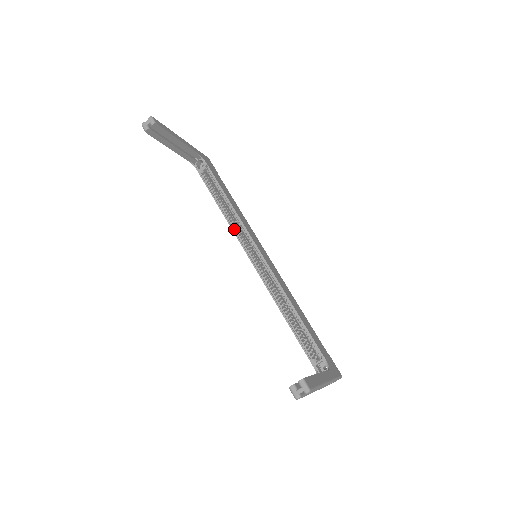
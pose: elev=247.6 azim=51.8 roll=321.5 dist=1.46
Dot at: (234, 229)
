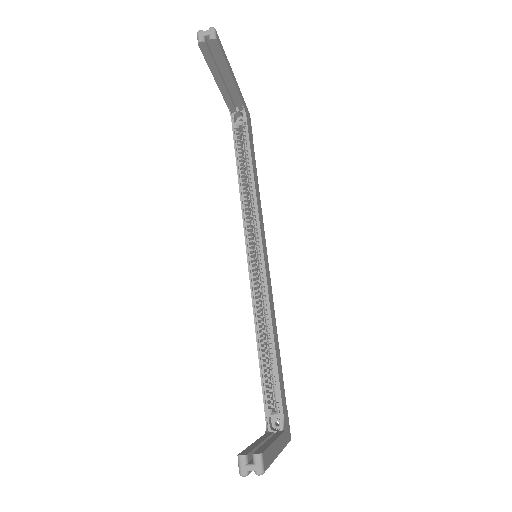
Dot at: (244, 212)
